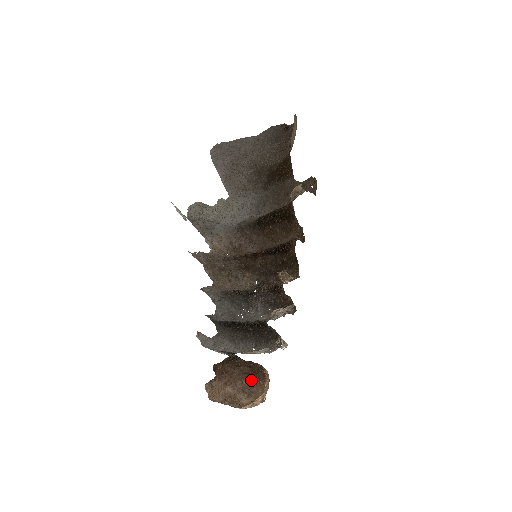
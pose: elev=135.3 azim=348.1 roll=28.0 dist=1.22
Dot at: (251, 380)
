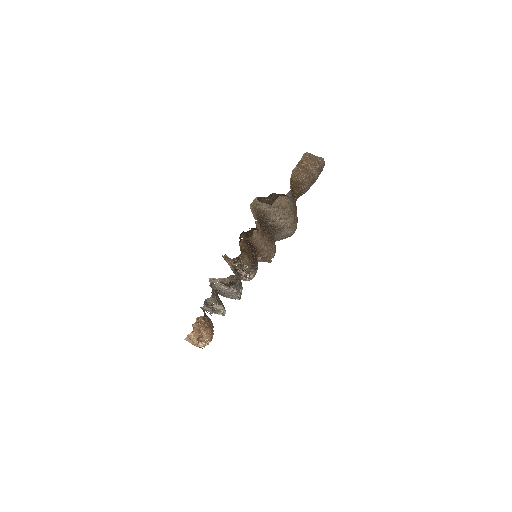
Dot at: (213, 333)
